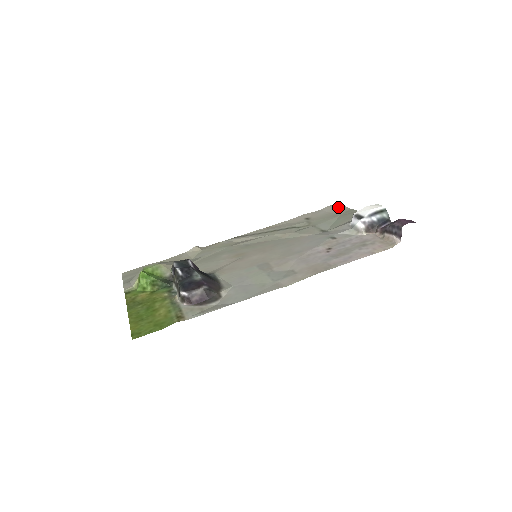
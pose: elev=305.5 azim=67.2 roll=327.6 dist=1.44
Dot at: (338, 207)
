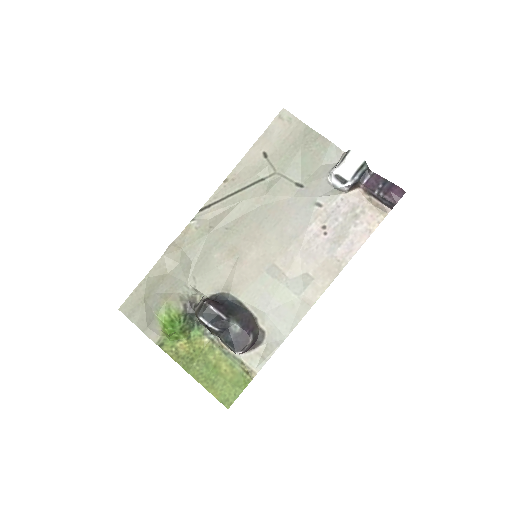
Dot at: (289, 121)
